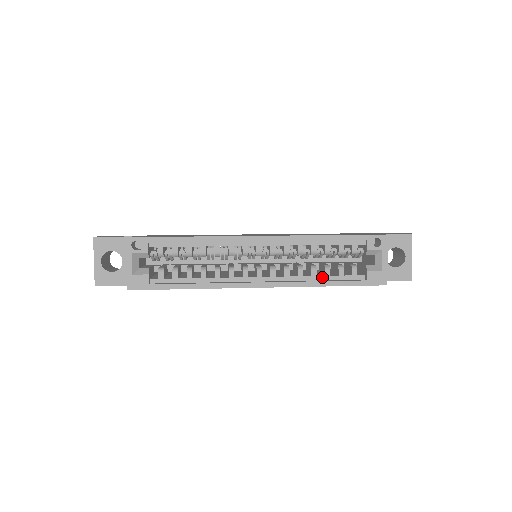
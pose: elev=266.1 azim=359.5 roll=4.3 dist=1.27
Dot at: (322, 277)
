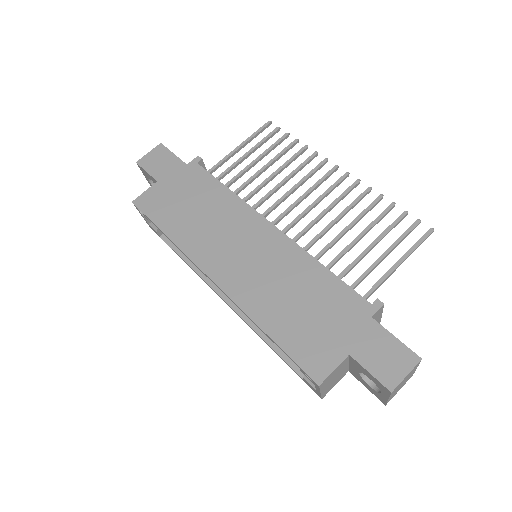
Dot at: occluded
